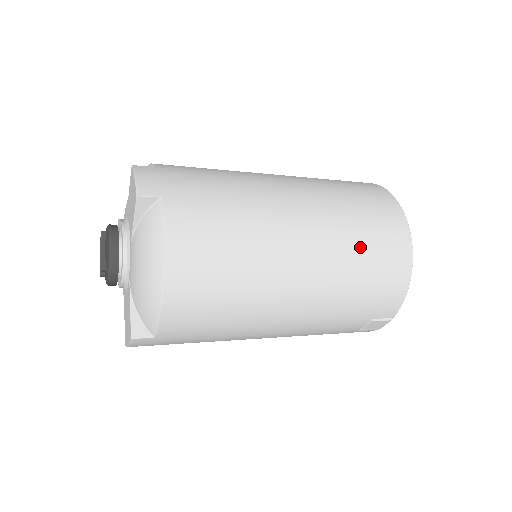
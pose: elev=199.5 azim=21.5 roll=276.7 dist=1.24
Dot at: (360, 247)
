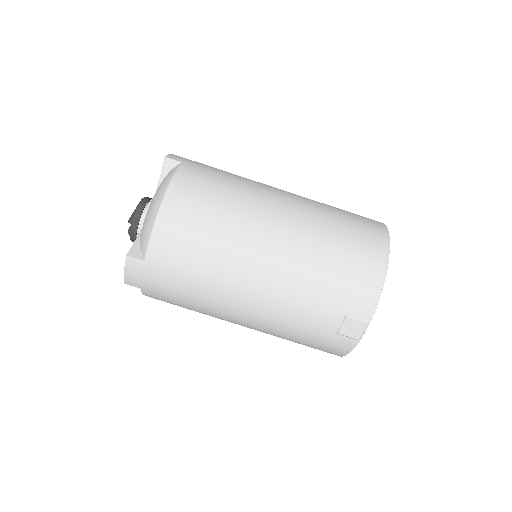
Dot at: (335, 234)
